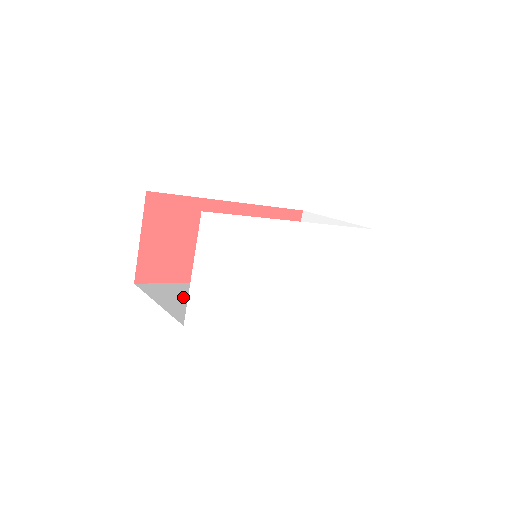
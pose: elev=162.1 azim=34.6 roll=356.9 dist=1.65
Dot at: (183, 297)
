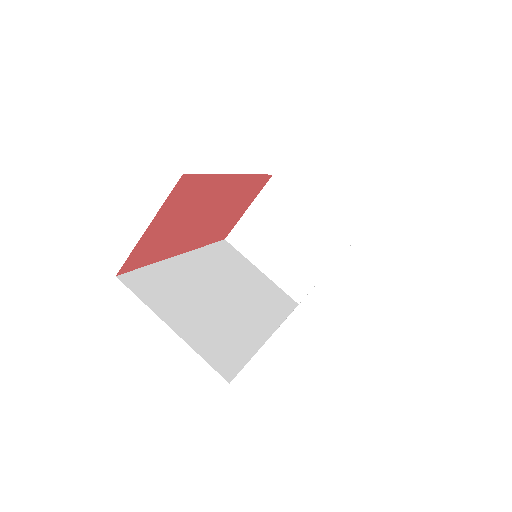
Dot at: (182, 305)
